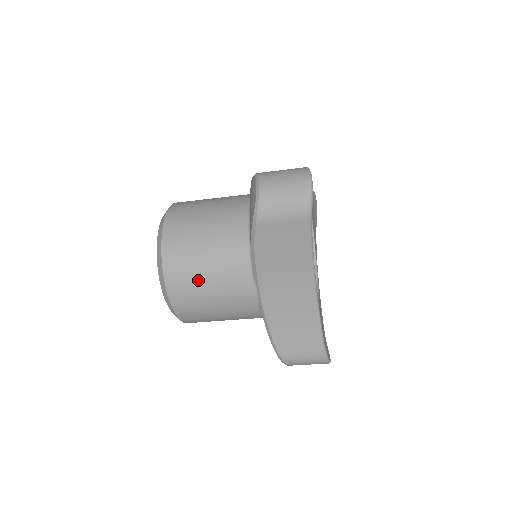
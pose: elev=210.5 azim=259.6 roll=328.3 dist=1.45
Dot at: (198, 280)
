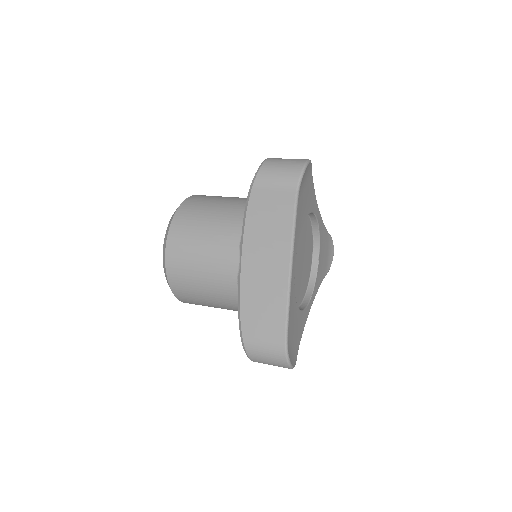
Dot at: occluded
